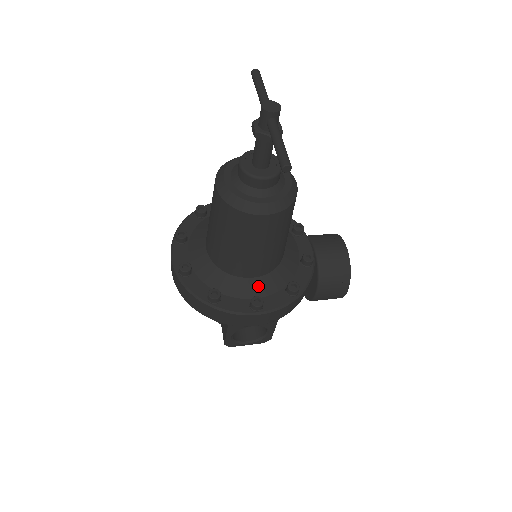
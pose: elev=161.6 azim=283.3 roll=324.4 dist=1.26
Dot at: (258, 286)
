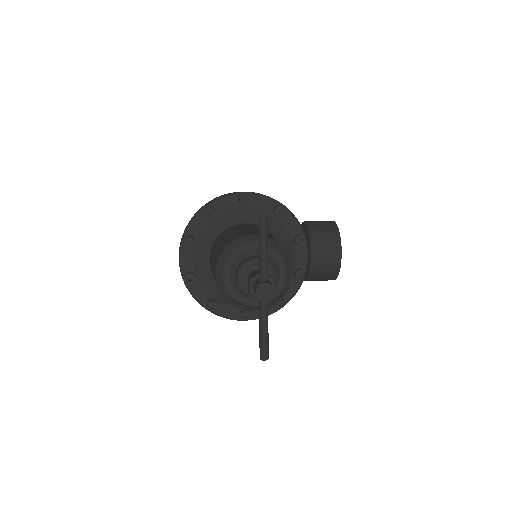
Dot at: occluded
